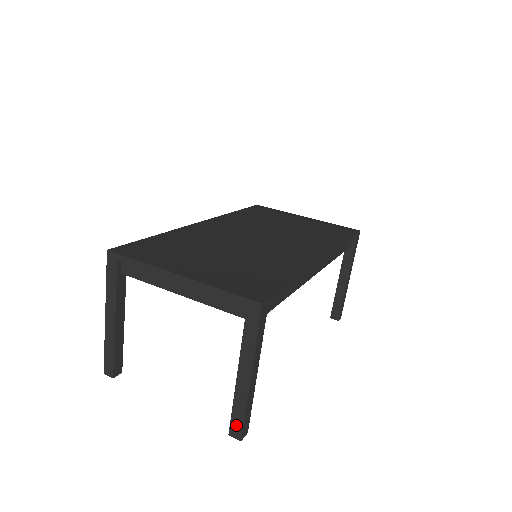
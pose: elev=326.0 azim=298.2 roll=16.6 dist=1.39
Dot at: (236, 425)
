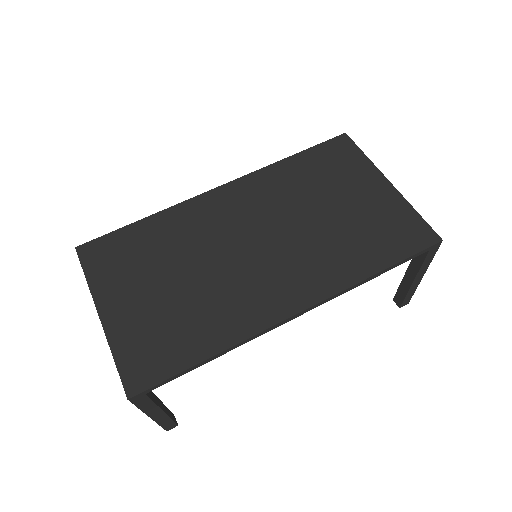
Dot at: occluded
